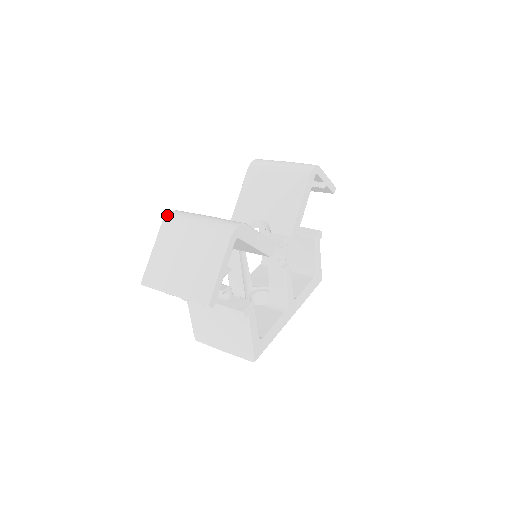
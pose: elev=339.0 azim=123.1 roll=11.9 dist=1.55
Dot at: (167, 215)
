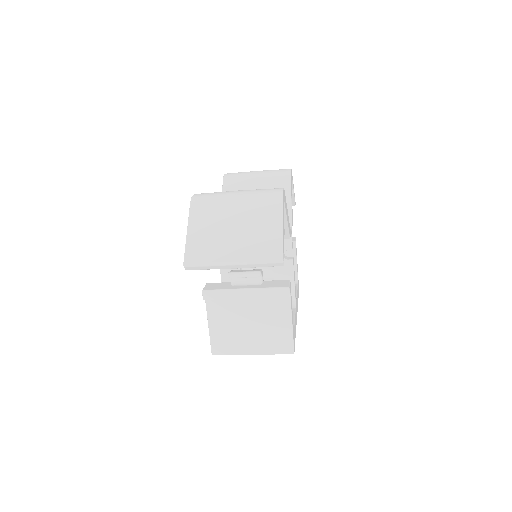
Dot at: (193, 196)
